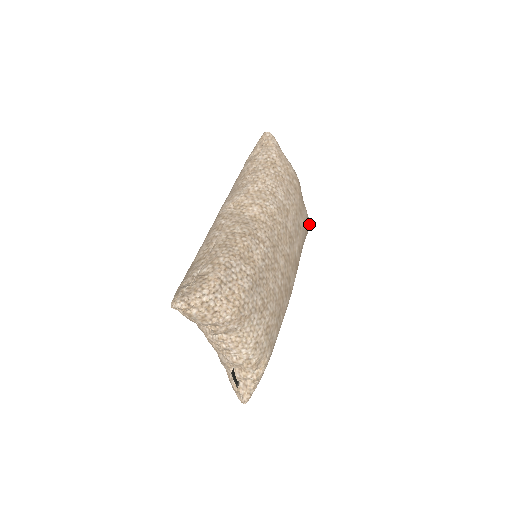
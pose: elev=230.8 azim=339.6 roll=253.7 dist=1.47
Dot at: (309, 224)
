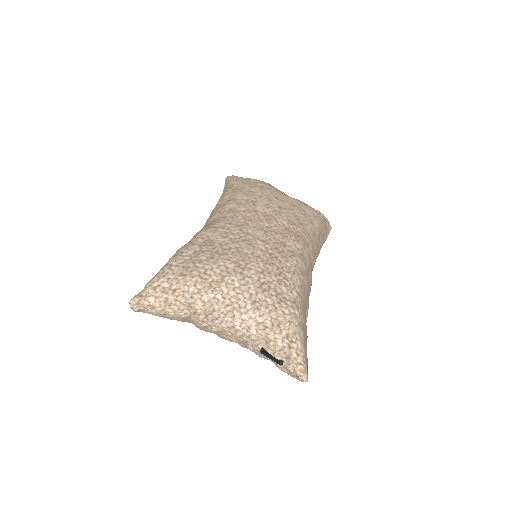
Dot at: (313, 209)
